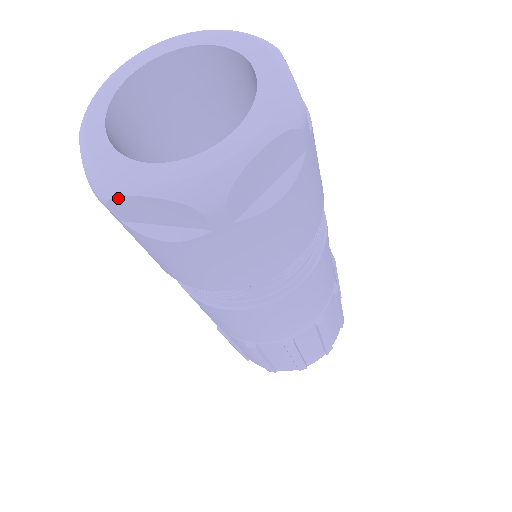
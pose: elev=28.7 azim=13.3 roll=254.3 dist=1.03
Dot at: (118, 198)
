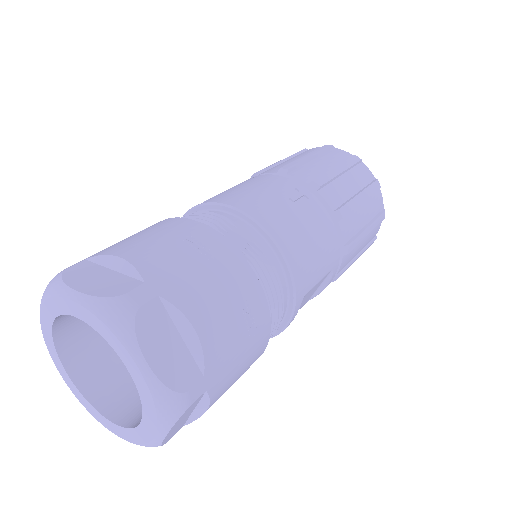
Dot at: occluded
